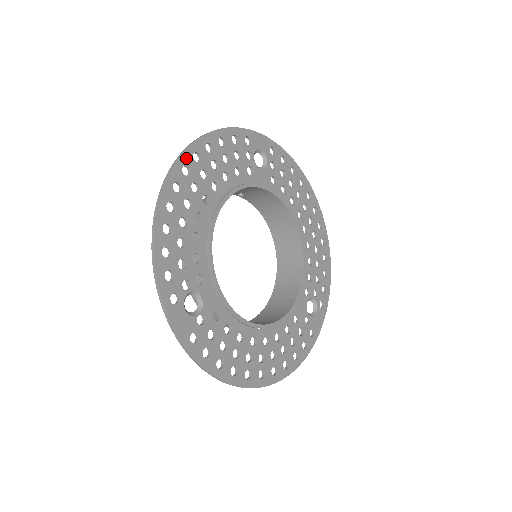
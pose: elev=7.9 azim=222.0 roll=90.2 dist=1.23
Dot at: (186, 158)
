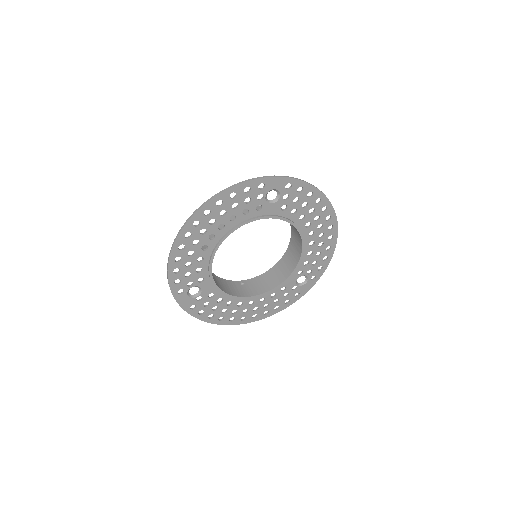
Dot at: (197, 216)
